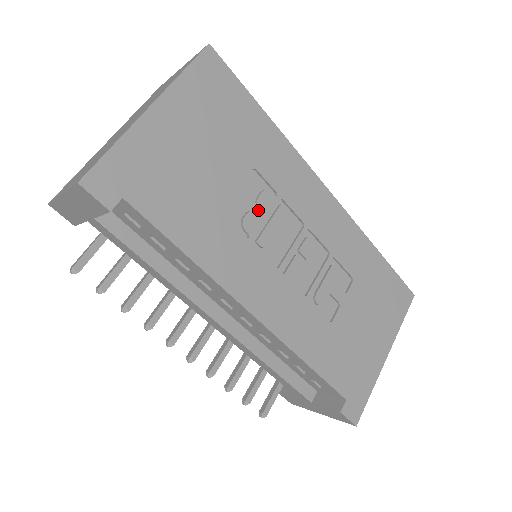
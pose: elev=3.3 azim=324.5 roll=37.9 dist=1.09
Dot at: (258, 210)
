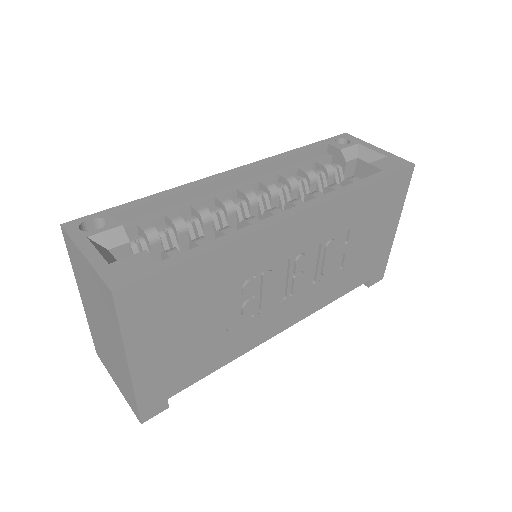
Dot at: (248, 296)
